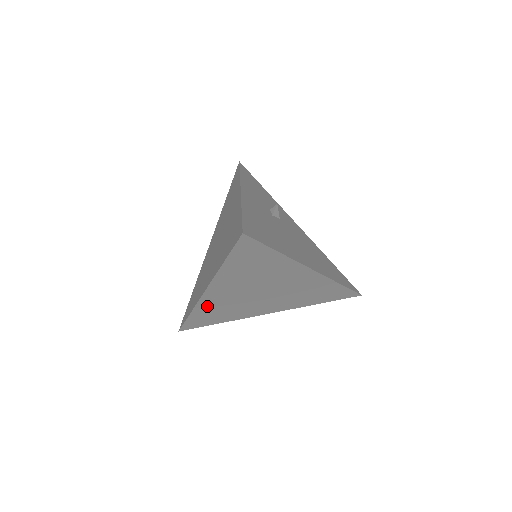
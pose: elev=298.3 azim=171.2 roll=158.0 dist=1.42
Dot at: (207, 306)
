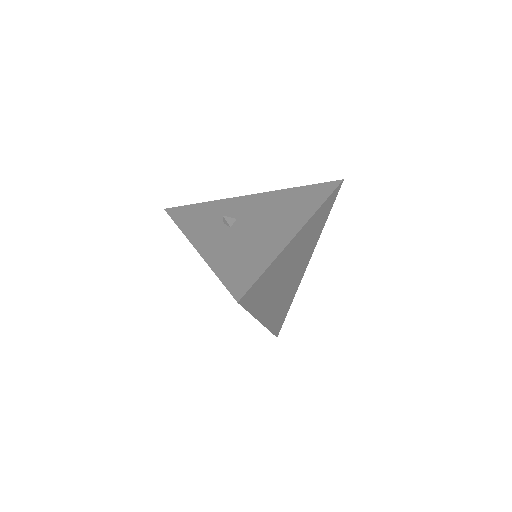
Dot at: (273, 319)
